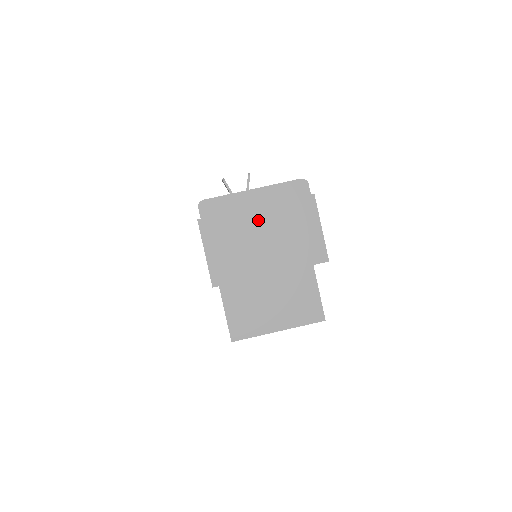
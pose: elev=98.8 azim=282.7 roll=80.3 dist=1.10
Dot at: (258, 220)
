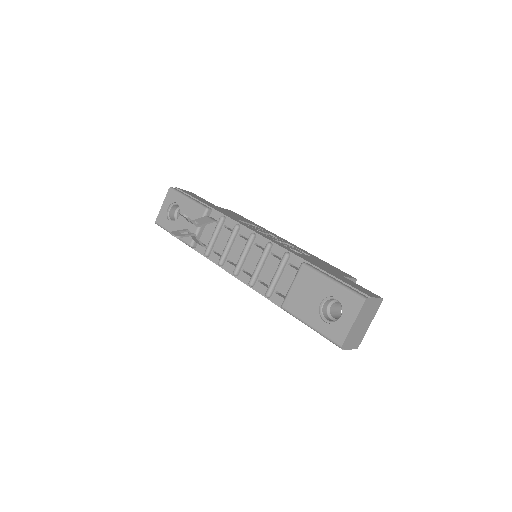
Dot at: (360, 324)
